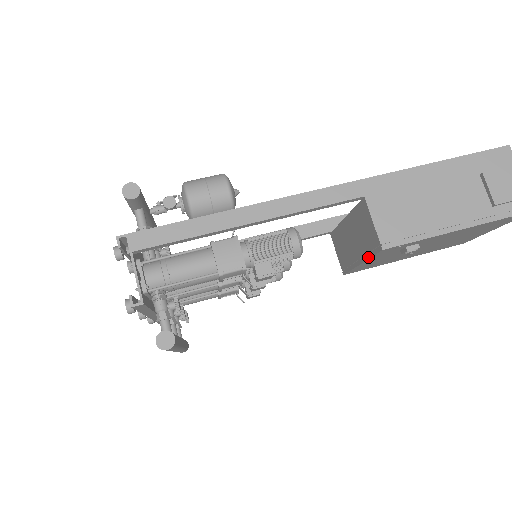
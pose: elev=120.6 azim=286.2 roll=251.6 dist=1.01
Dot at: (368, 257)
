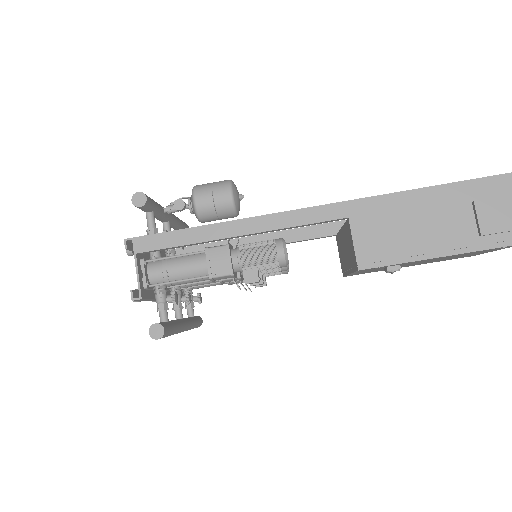
Dot at: (352, 271)
